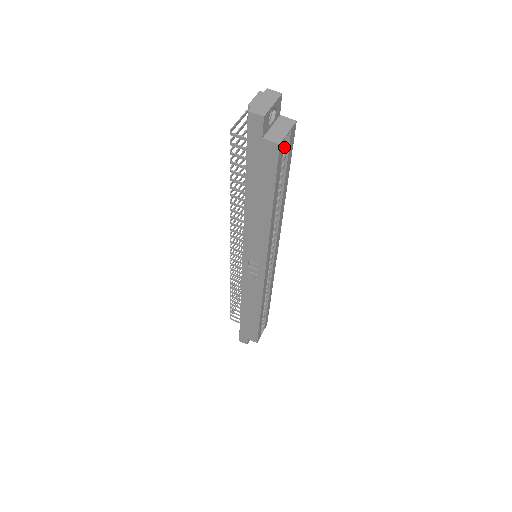
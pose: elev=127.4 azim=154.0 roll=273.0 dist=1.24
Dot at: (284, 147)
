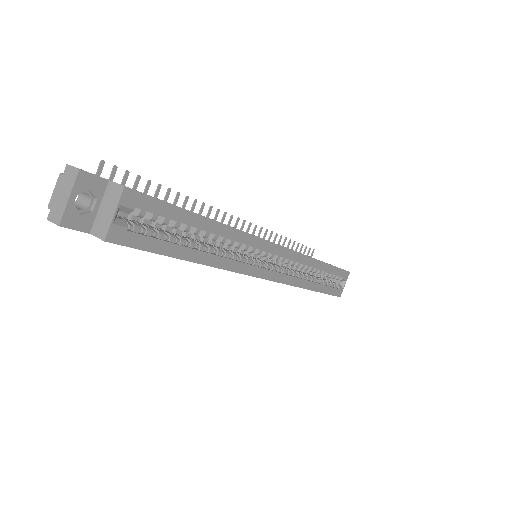
Dot at: (137, 215)
